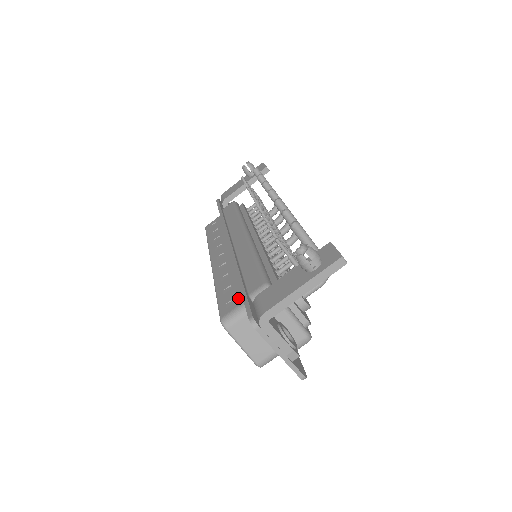
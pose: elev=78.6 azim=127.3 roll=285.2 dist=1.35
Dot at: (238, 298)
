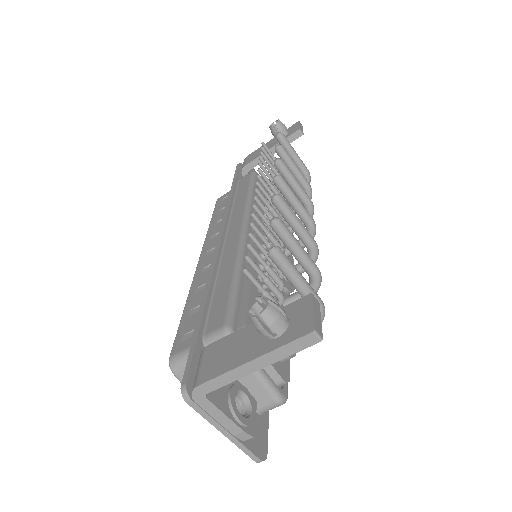
Dot at: occluded
